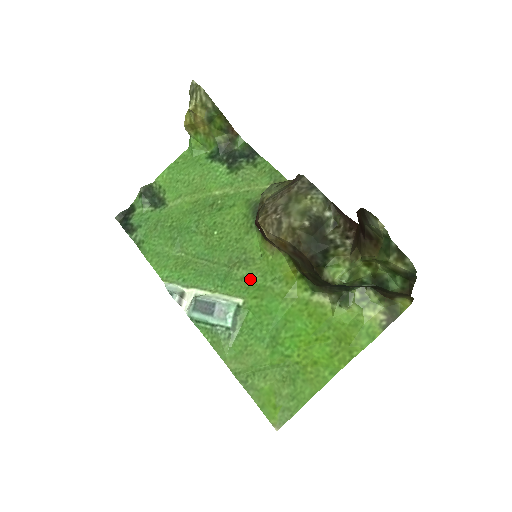
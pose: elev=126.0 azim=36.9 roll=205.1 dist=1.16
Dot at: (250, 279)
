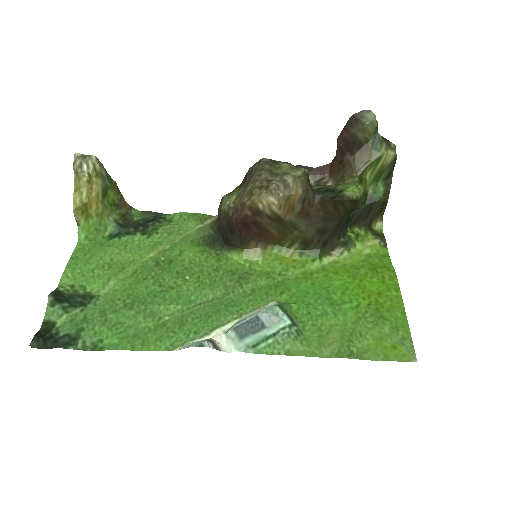
Dot at: (261, 286)
